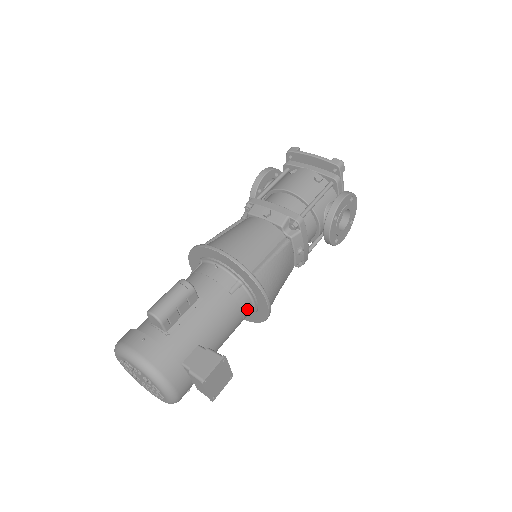
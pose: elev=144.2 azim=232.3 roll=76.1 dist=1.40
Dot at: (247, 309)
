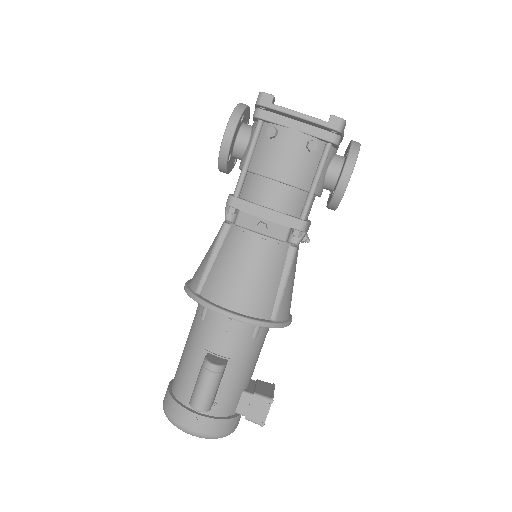
Dot at: occluded
